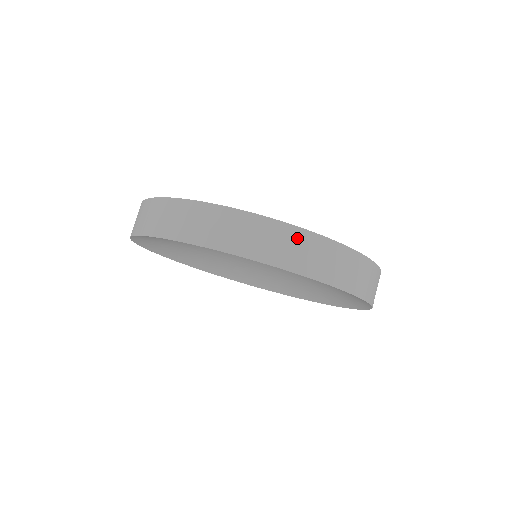
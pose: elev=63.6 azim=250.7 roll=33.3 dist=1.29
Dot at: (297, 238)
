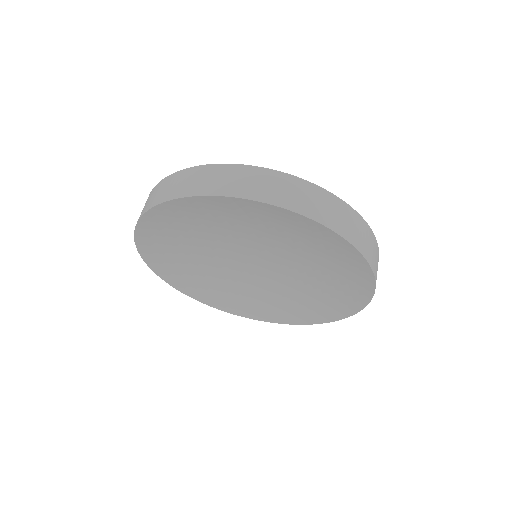
Dot at: (357, 221)
